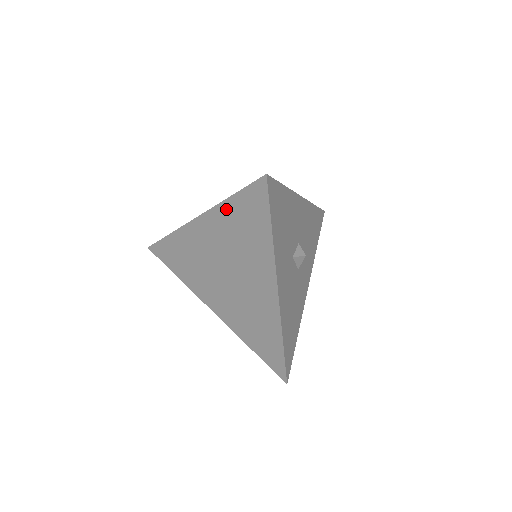
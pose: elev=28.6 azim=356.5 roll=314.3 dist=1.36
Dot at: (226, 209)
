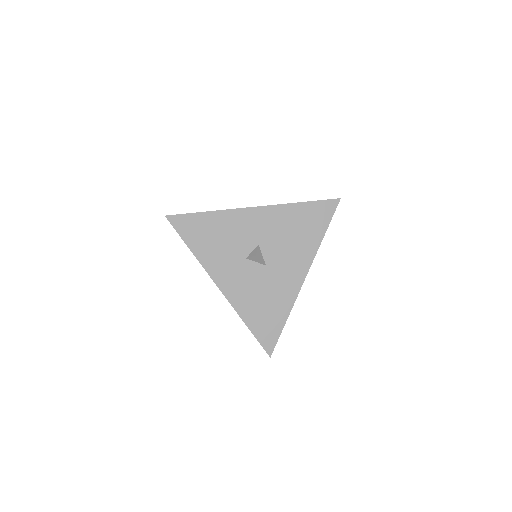
Dot at: occluded
